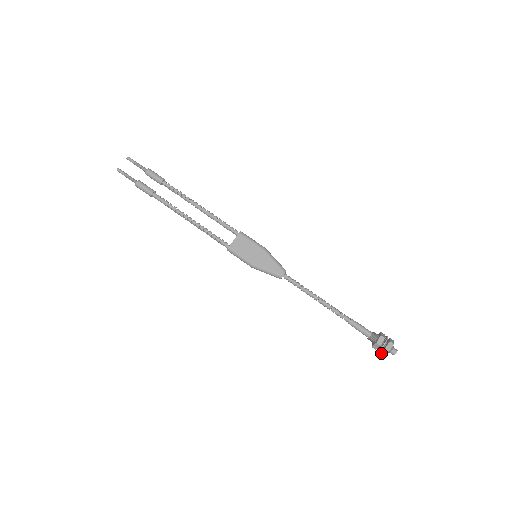
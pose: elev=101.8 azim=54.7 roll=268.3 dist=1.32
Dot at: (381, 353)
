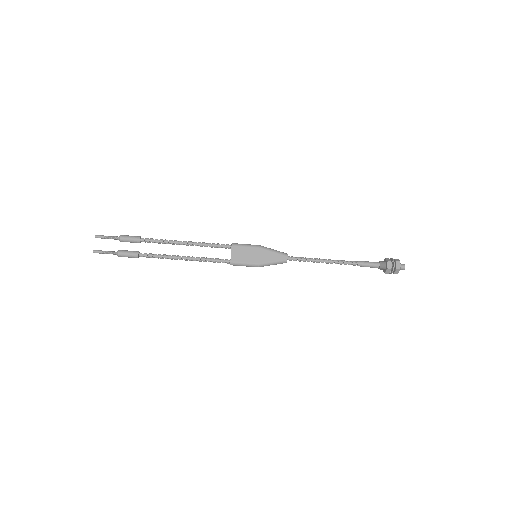
Dot at: occluded
